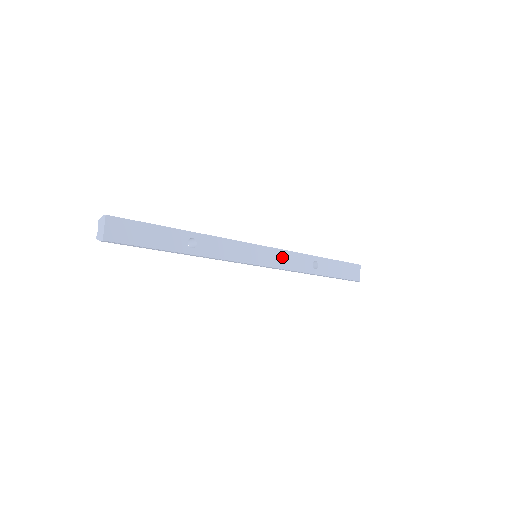
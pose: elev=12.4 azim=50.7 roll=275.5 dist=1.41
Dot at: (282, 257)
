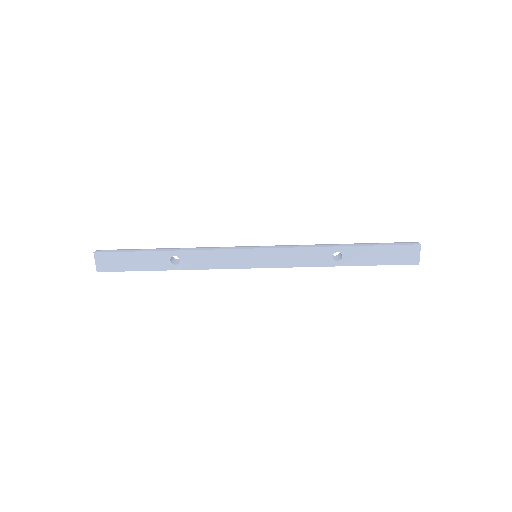
Dot at: (286, 255)
